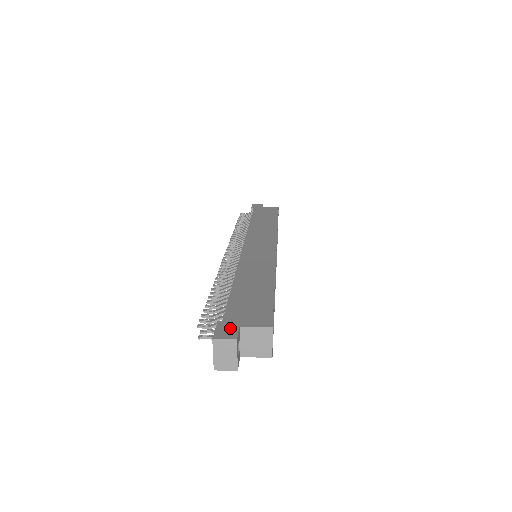
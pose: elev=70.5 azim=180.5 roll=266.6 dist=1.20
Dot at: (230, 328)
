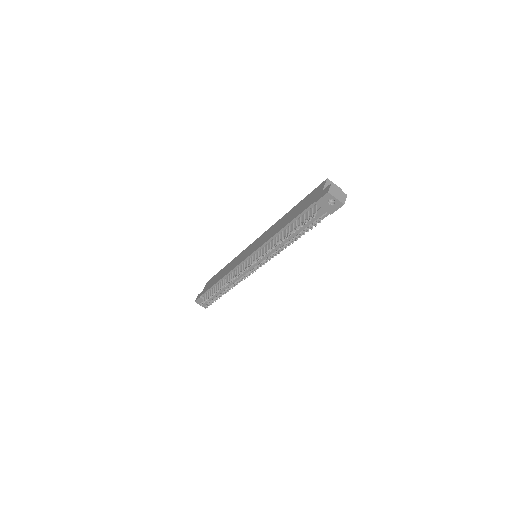
Dot at: (322, 193)
